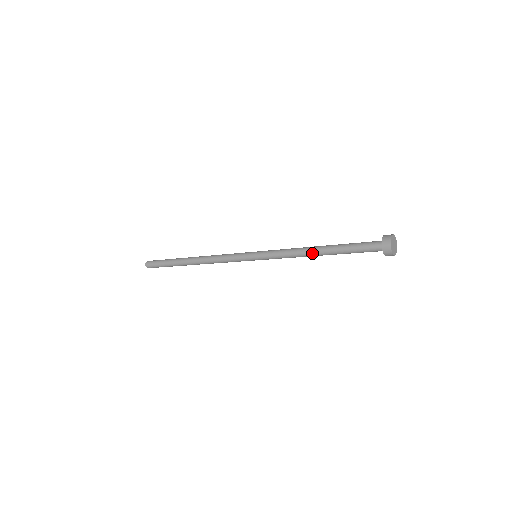
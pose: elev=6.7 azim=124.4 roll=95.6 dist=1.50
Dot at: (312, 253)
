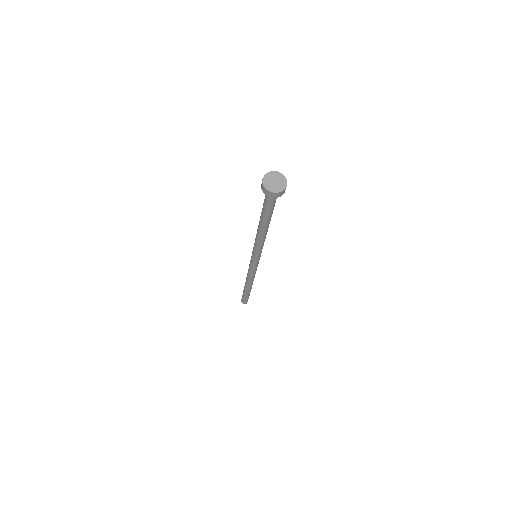
Dot at: (260, 231)
